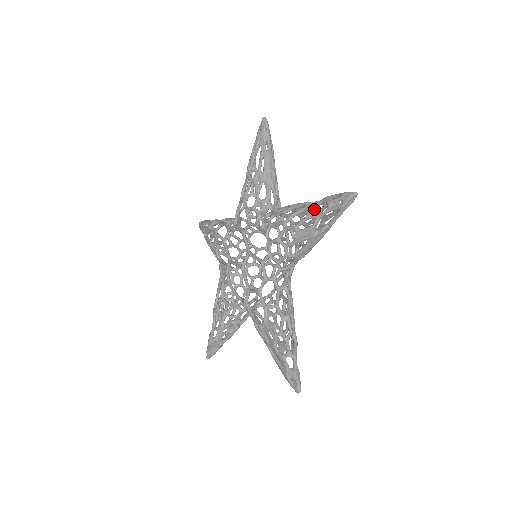
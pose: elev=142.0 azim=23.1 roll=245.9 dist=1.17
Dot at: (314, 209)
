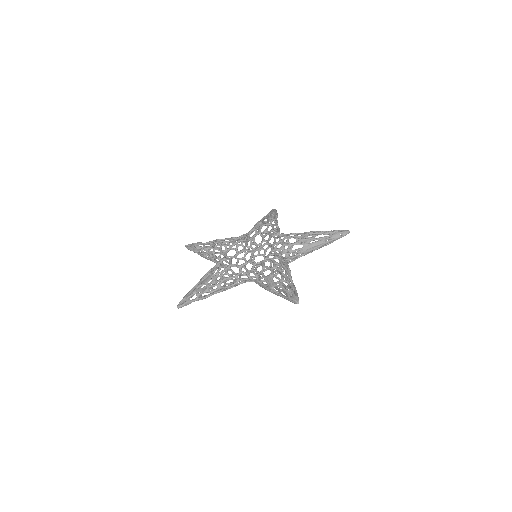
Dot at: (286, 282)
